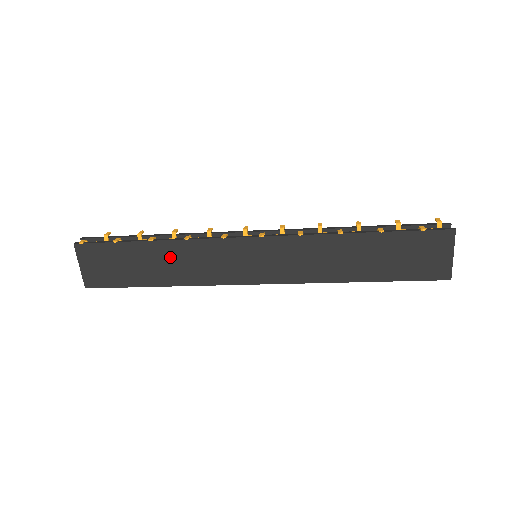
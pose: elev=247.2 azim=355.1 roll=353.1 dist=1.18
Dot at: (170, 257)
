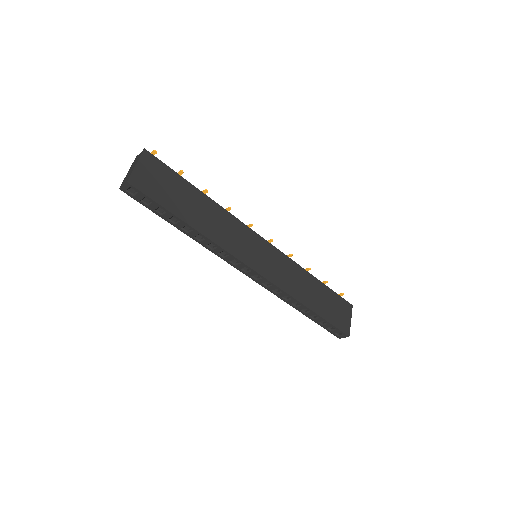
Dot at: (210, 212)
